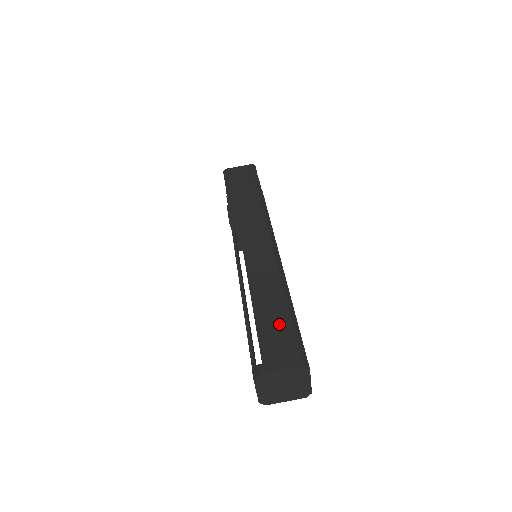
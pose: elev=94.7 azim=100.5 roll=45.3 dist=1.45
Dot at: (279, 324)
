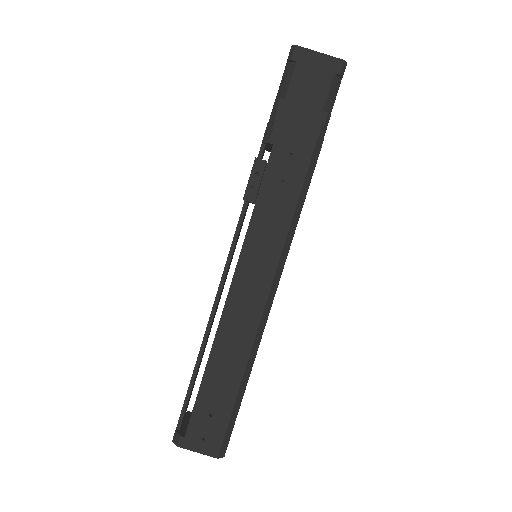
Dot at: (221, 403)
